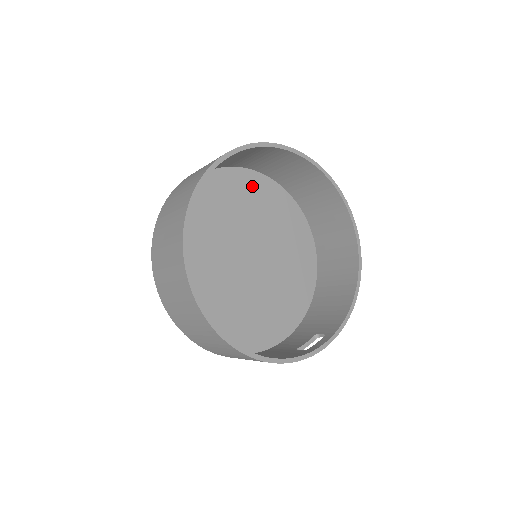
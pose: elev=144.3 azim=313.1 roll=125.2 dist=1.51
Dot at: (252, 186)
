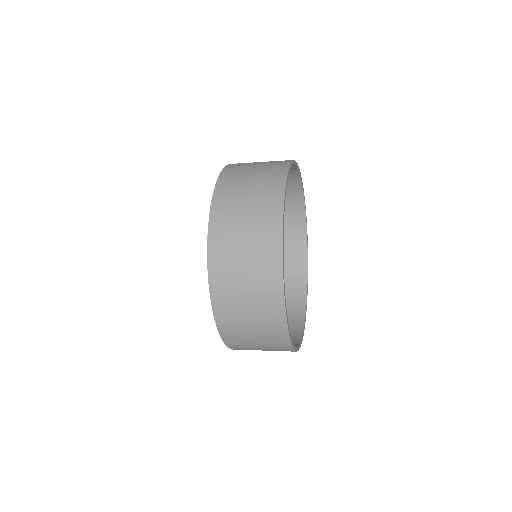
Dot at: occluded
